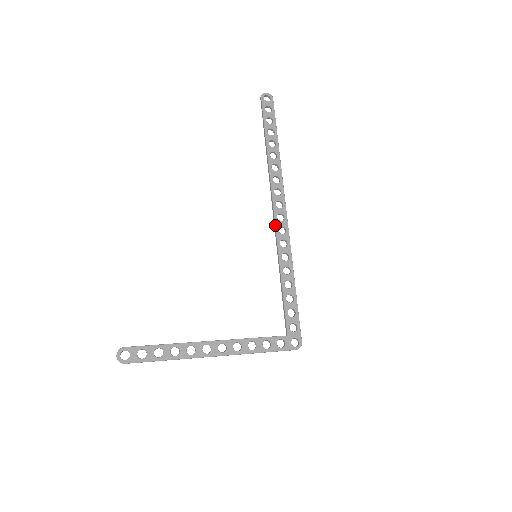
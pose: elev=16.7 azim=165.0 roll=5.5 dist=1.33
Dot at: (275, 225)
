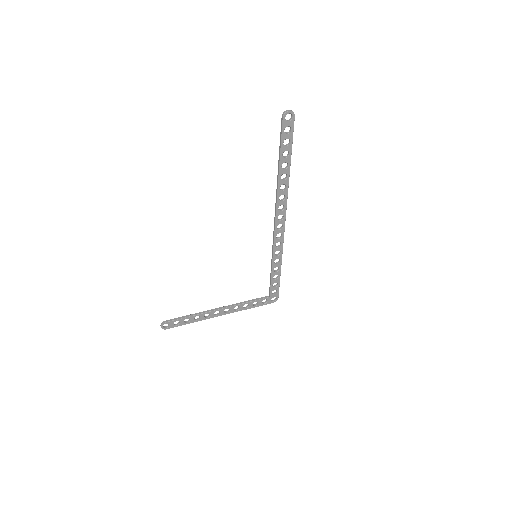
Dot at: (274, 234)
